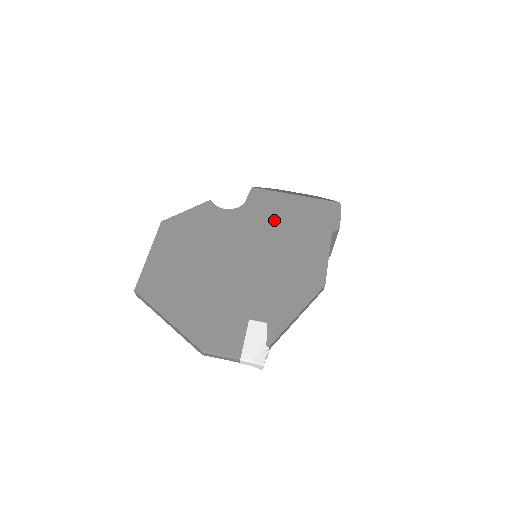
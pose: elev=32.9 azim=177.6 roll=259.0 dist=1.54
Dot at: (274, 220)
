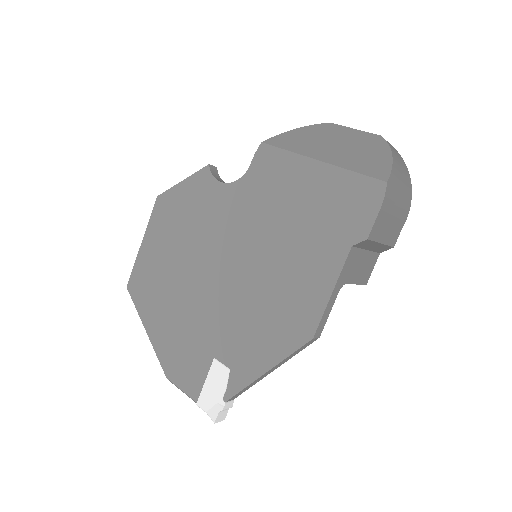
Dot at: (275, 209)
